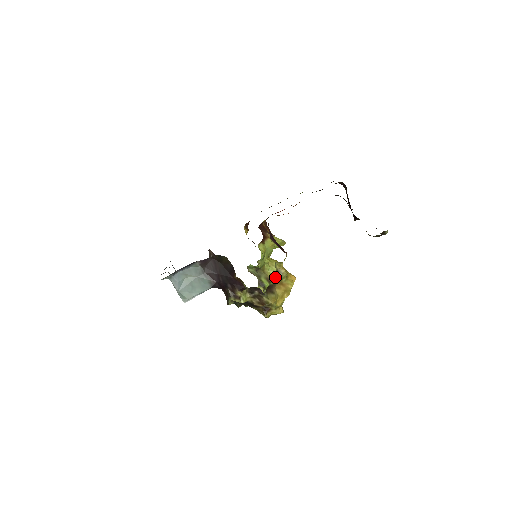
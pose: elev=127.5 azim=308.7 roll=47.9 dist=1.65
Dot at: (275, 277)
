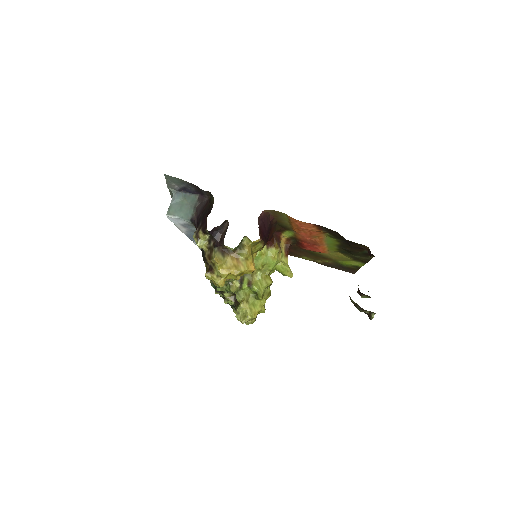
Dot at: (257, 286)
